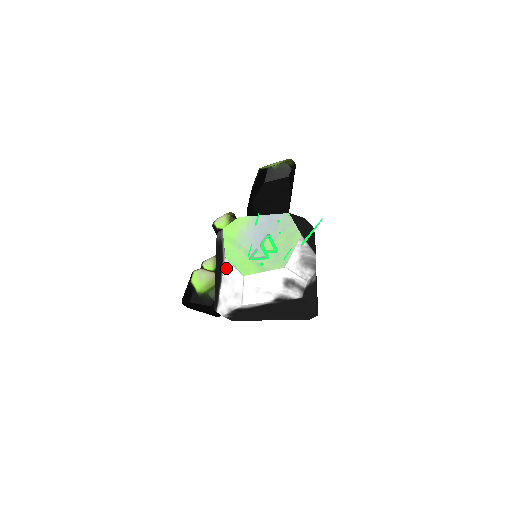
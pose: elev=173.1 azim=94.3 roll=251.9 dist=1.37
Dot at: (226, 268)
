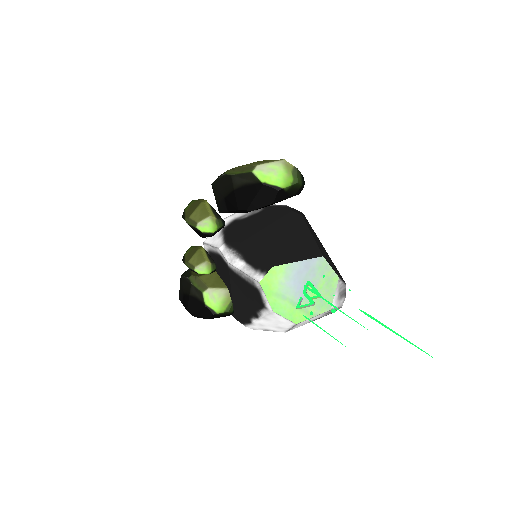
Dot at: (271, 315)
